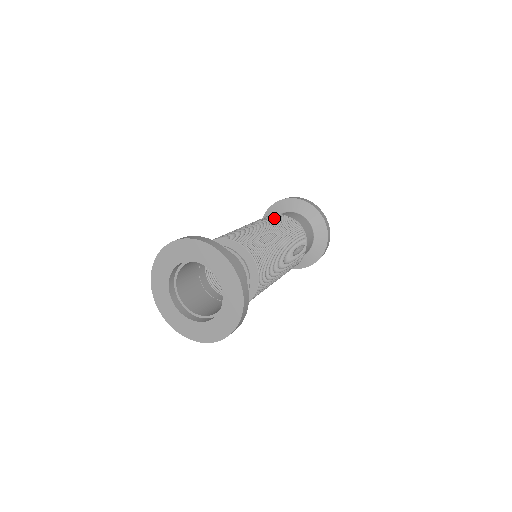
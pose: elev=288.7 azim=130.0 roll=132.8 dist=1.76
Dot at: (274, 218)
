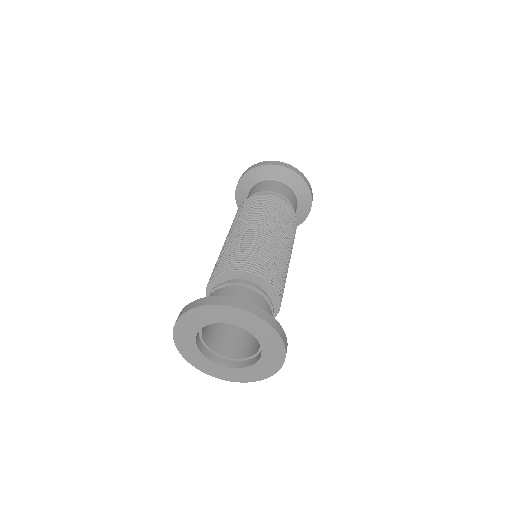
Dot at: (285, 215)
